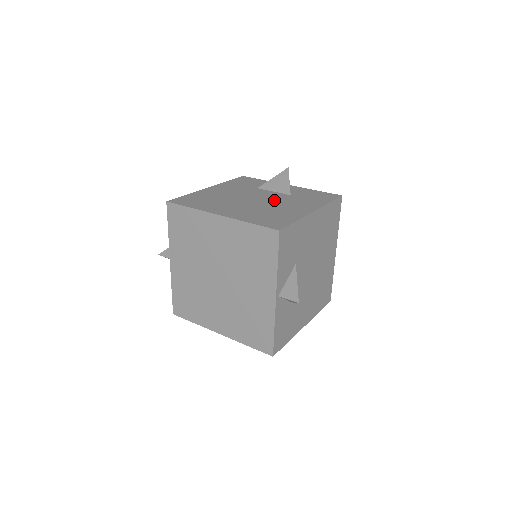
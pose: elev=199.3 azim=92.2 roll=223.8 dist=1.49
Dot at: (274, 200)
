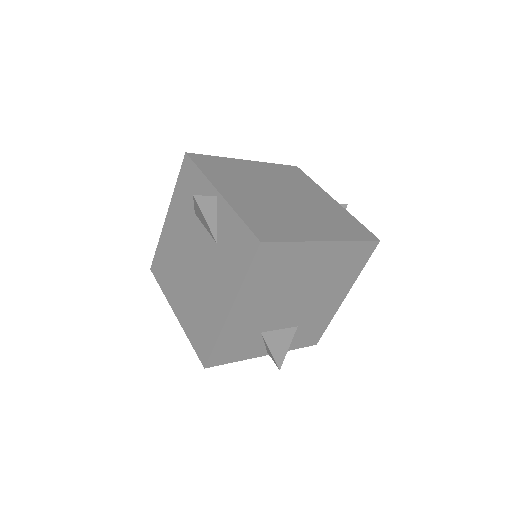
Dot at: (204, 267)
